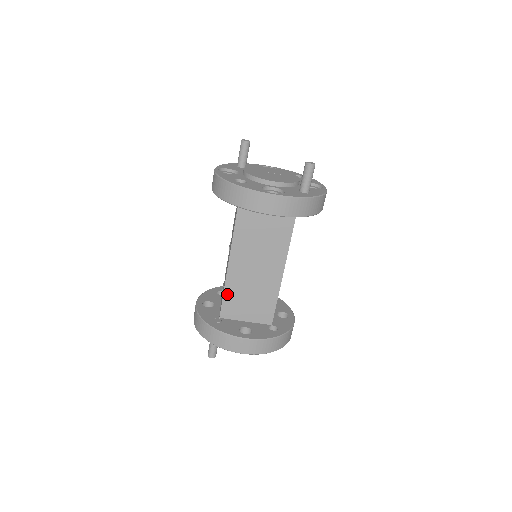
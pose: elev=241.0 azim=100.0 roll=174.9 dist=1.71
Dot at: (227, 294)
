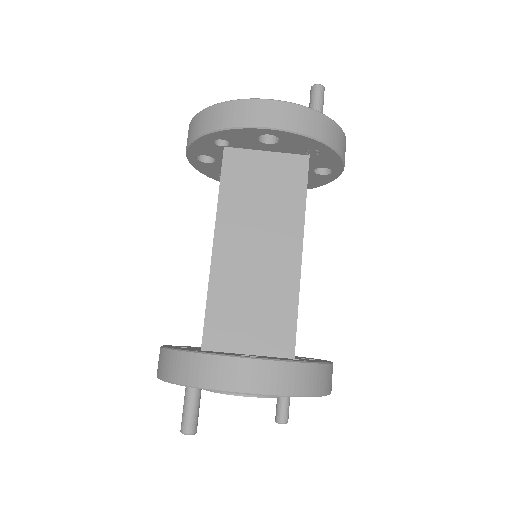
Dot at: (213, 302)
